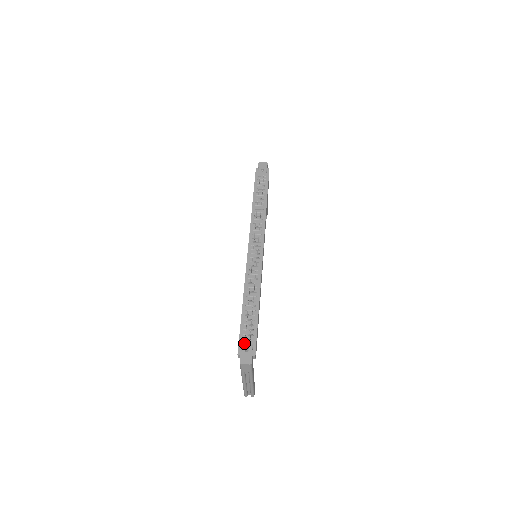
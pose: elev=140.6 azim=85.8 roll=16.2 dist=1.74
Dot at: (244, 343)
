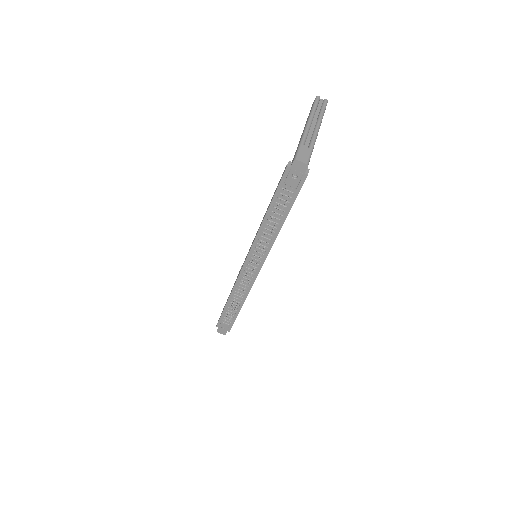
Dot at: (222, 324)
